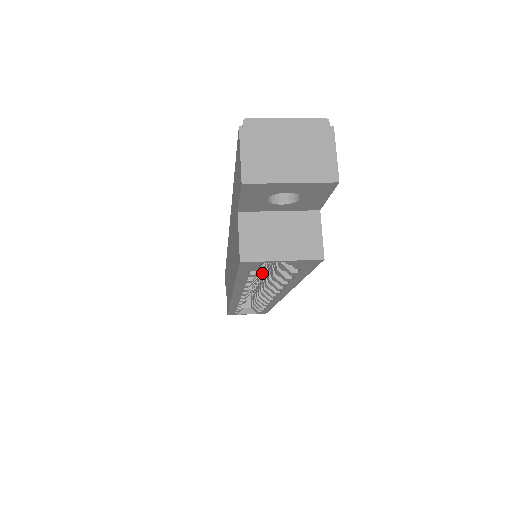
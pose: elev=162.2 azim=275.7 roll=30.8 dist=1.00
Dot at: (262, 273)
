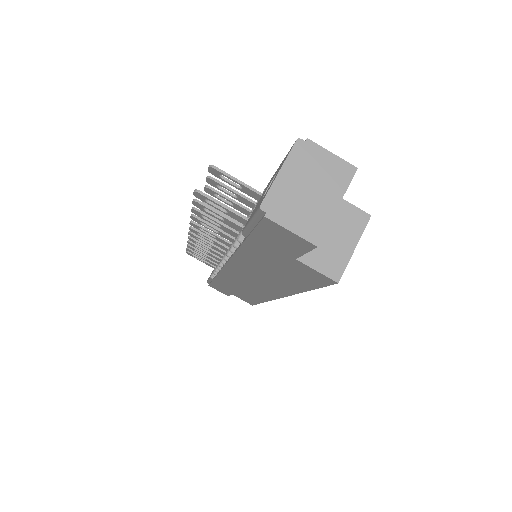
Dot at: occluded
